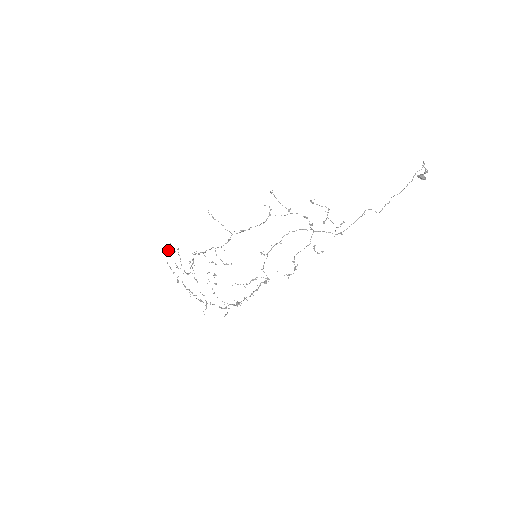
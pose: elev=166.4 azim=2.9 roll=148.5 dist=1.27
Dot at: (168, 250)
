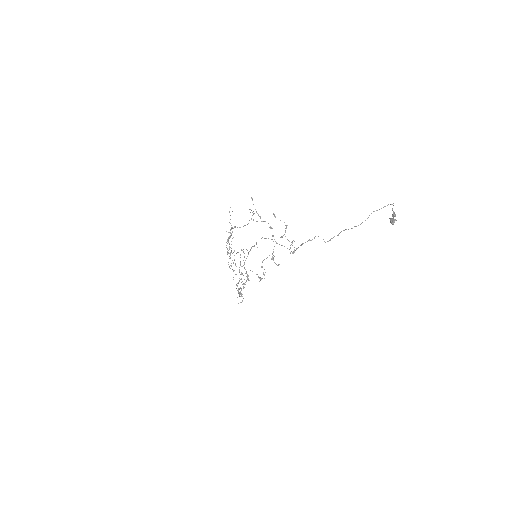
Dot at: occluded
